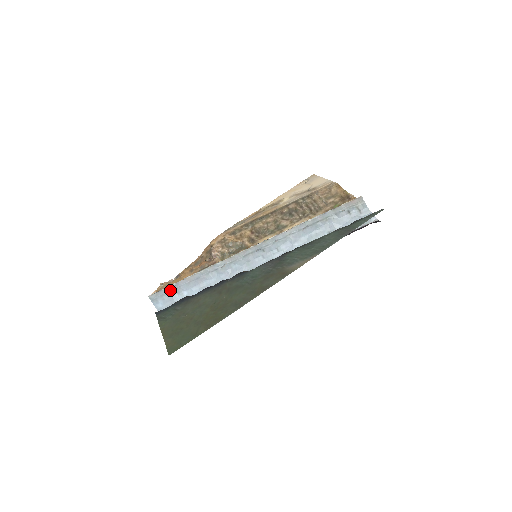
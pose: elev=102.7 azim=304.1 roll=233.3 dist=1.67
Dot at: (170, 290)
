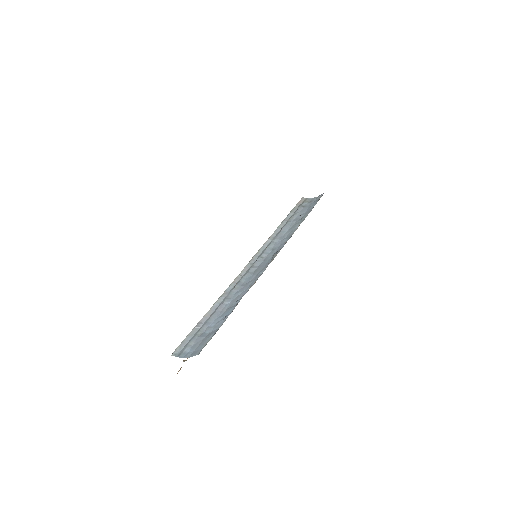
Dot at: (193, 335)
